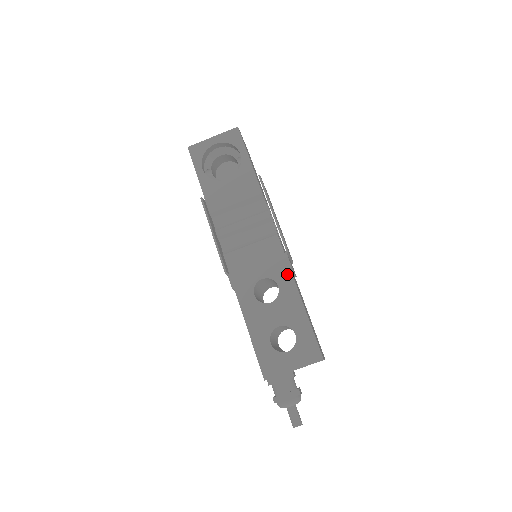
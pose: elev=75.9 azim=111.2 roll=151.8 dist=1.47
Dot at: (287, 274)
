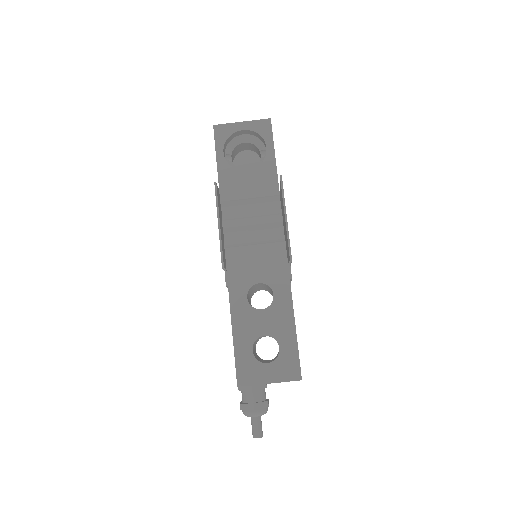
Dot at: (285, 284)
